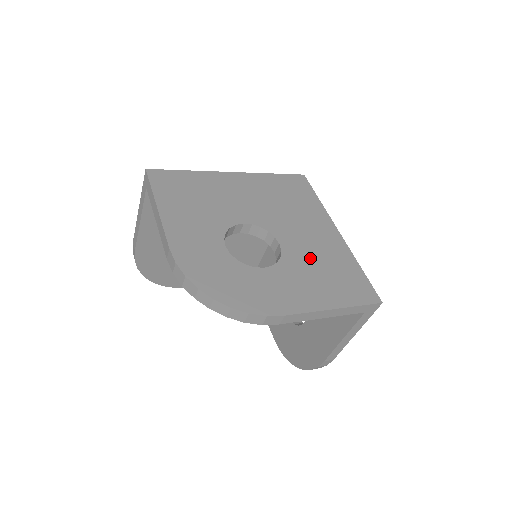
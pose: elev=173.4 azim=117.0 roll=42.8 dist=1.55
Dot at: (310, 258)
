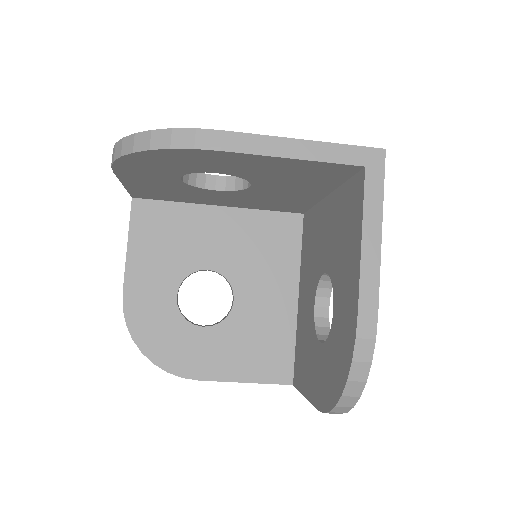
Dot at: occluded
